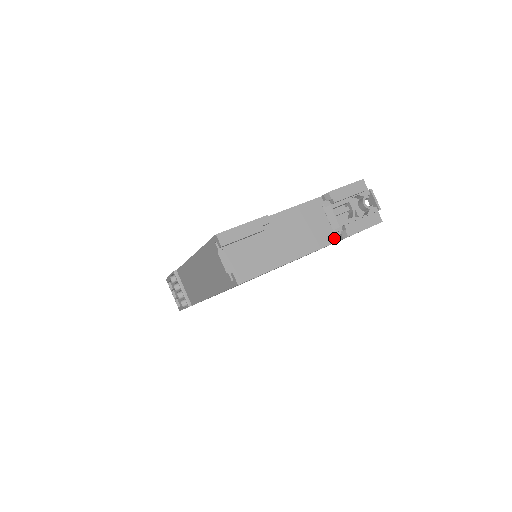
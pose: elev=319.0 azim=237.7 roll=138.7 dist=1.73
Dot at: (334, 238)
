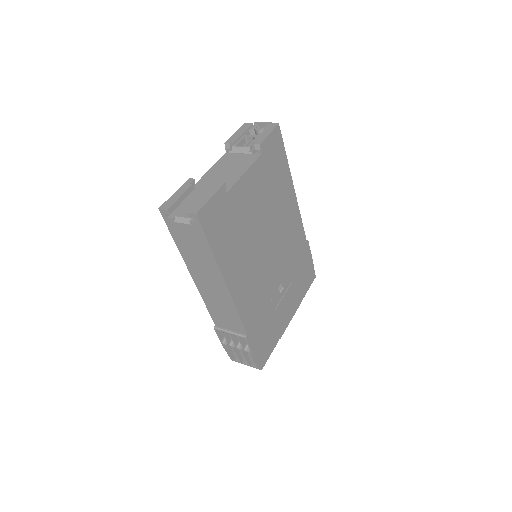
Dot at: (255, 157)
